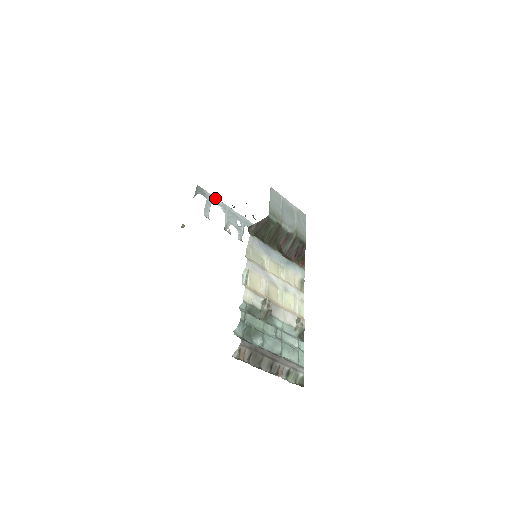
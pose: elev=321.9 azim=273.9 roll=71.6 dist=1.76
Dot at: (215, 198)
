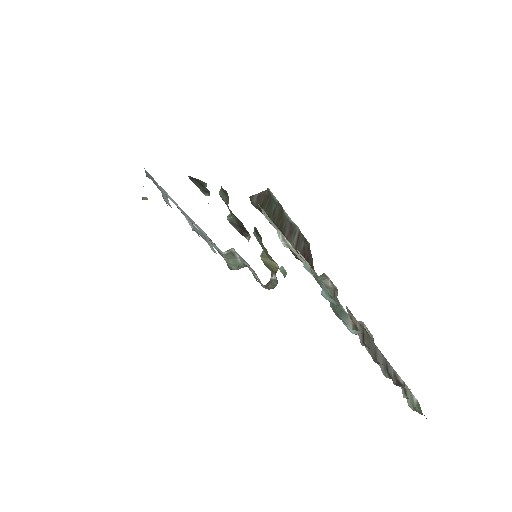
Dot at: occluded
